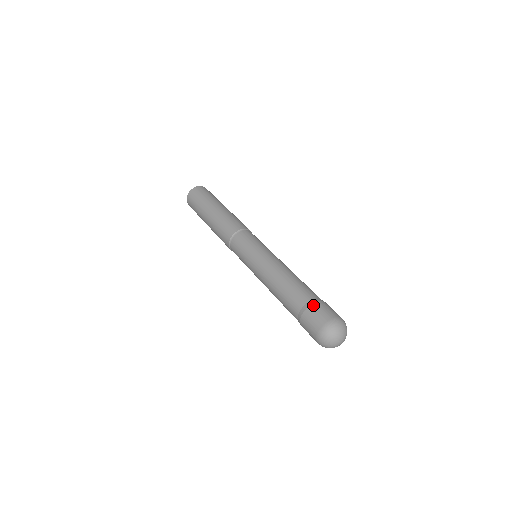
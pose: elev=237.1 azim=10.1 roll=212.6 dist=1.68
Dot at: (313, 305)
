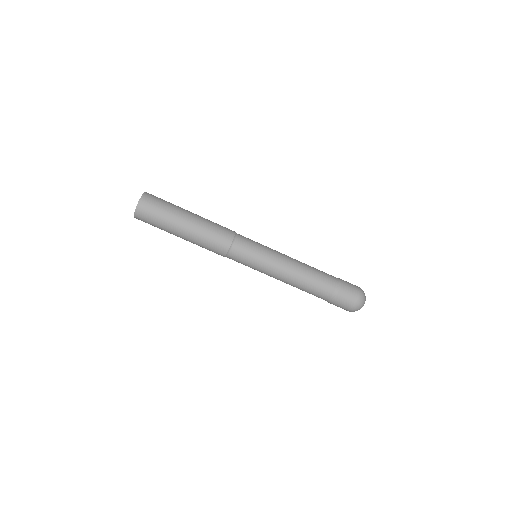
Dot at: (340, 292)
